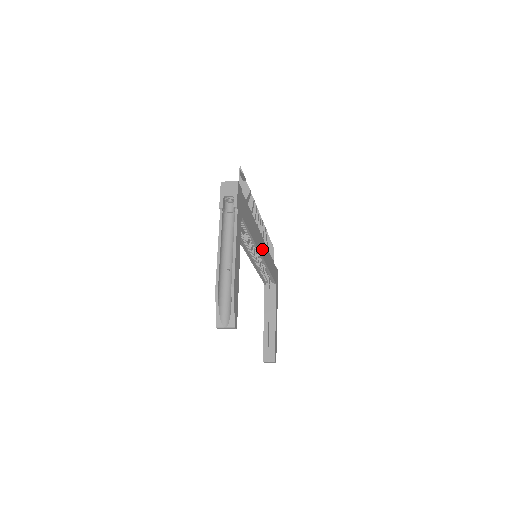
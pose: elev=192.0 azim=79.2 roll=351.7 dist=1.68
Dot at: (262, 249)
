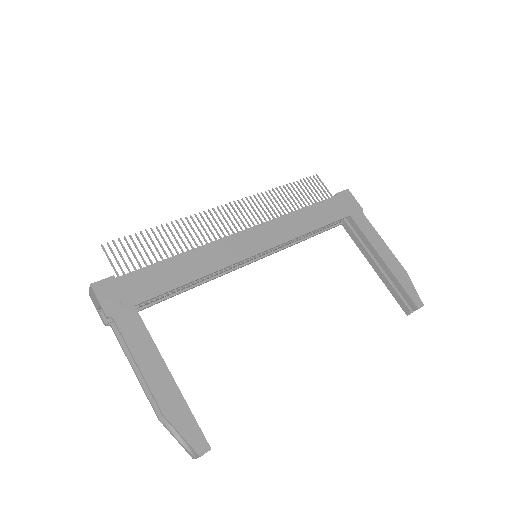
Dot at: (254, 244)
